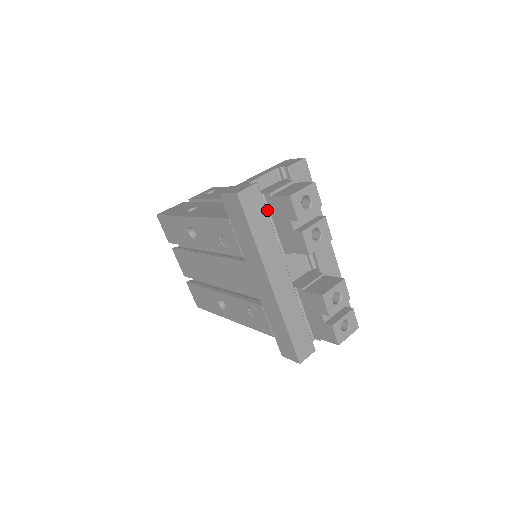
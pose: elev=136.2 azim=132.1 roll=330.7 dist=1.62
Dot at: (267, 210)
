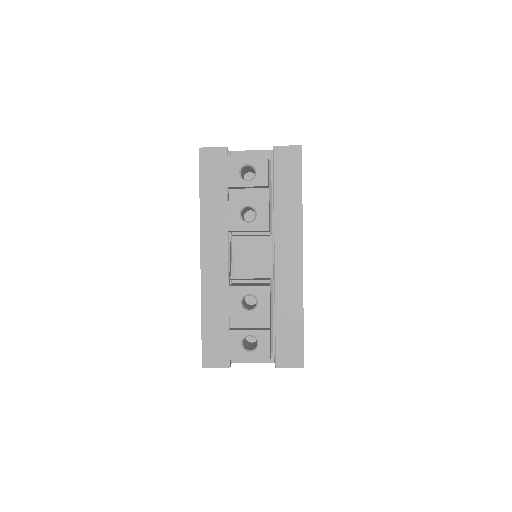
Dot at: occluded
